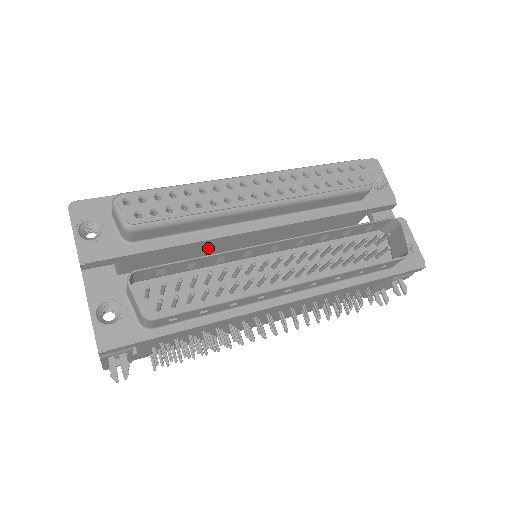
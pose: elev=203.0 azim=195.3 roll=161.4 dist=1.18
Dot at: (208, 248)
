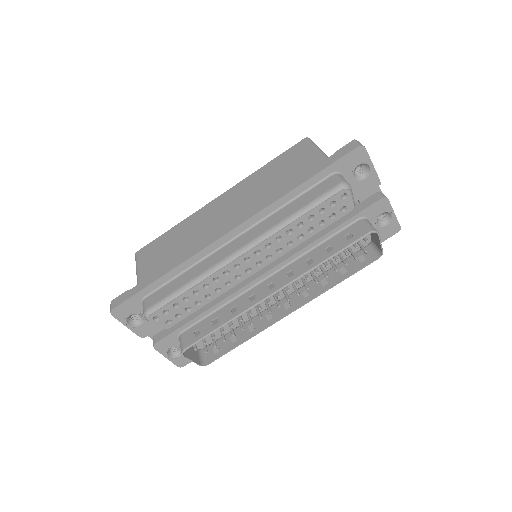
Dot at: occluded
